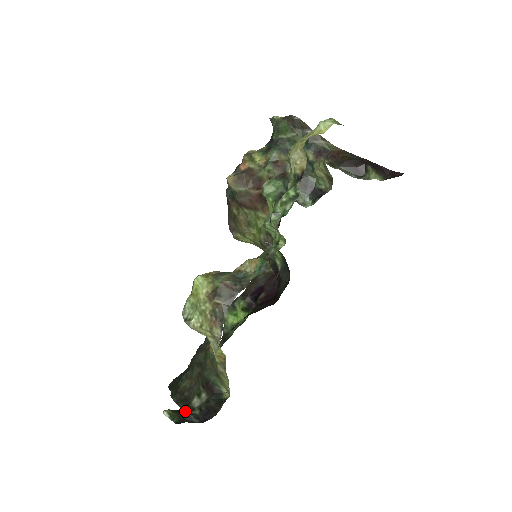
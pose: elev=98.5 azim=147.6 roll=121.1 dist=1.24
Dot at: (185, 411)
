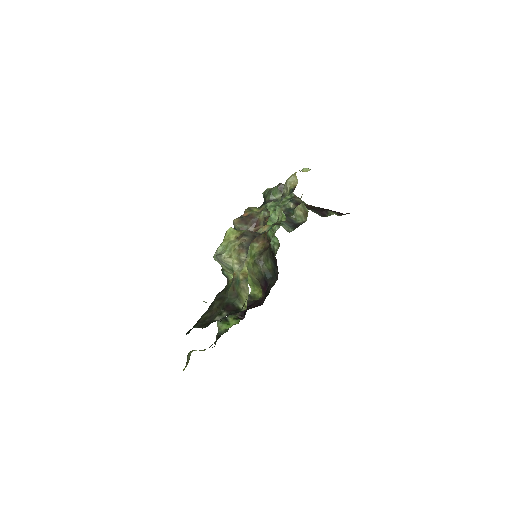
Dot at: (209, 324)
